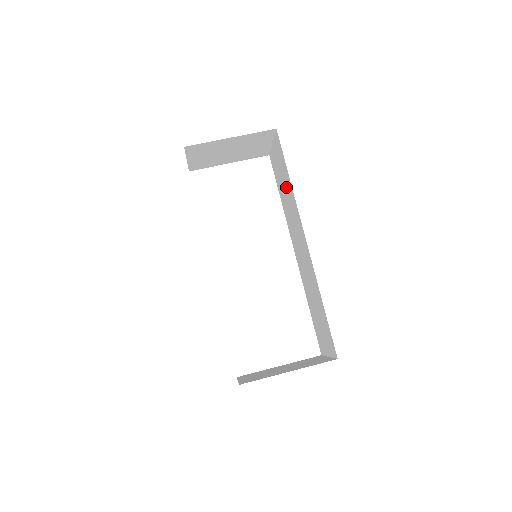
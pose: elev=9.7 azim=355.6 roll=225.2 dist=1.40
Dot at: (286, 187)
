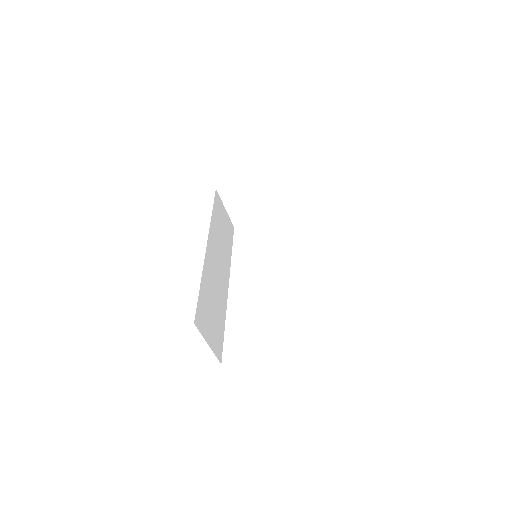
Dot at: occluded
